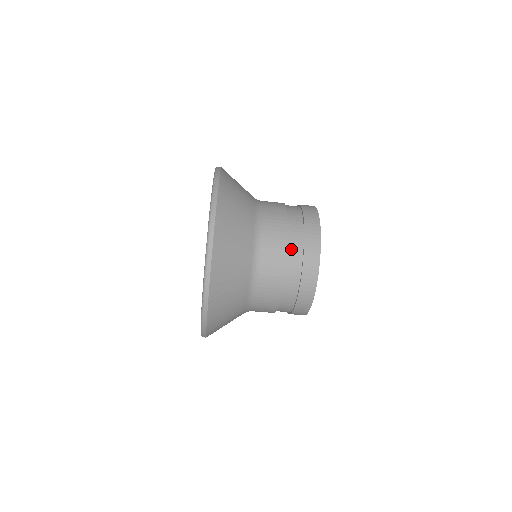
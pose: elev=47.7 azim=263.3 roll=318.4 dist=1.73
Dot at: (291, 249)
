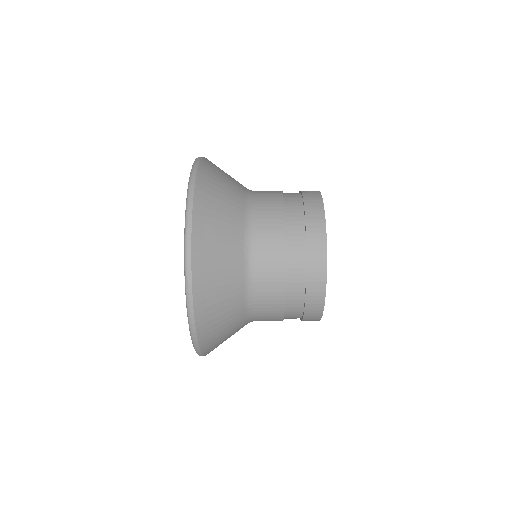
Dot at: (289, 310)
